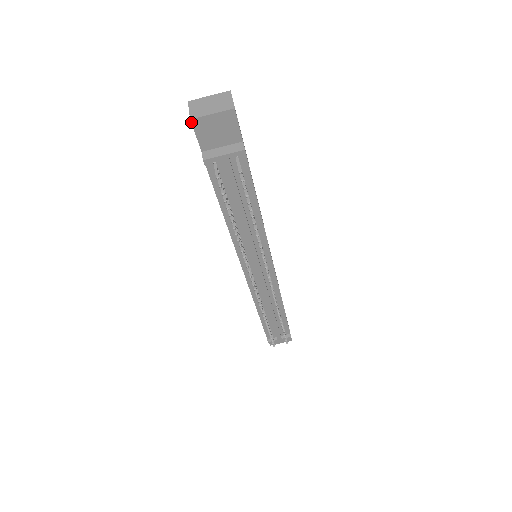
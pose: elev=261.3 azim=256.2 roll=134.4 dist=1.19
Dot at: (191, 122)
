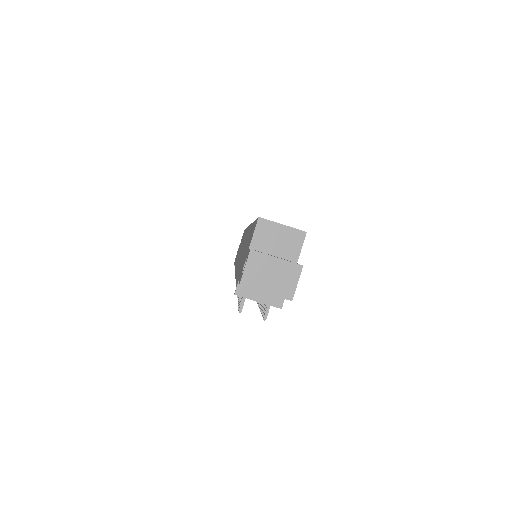
Dot at: (239, 284)
